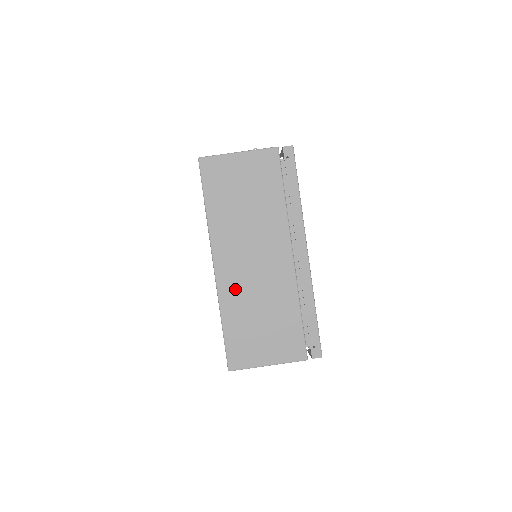
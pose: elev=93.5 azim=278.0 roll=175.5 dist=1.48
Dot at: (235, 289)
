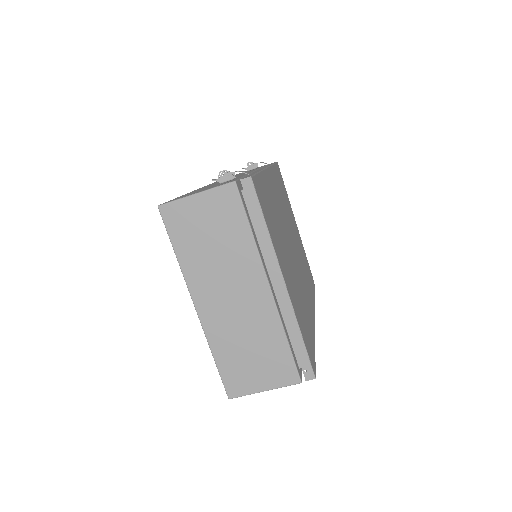
Dot at: (220, 327)
